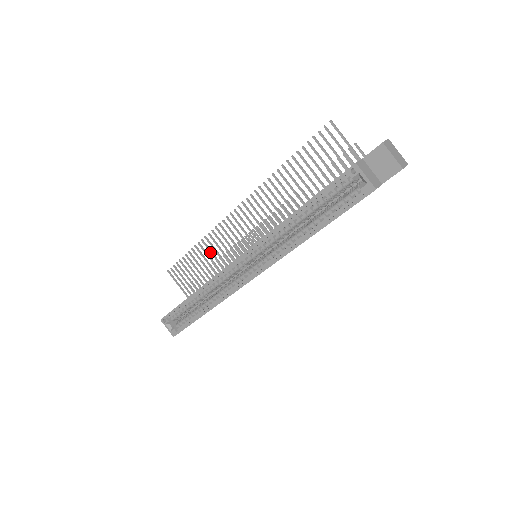
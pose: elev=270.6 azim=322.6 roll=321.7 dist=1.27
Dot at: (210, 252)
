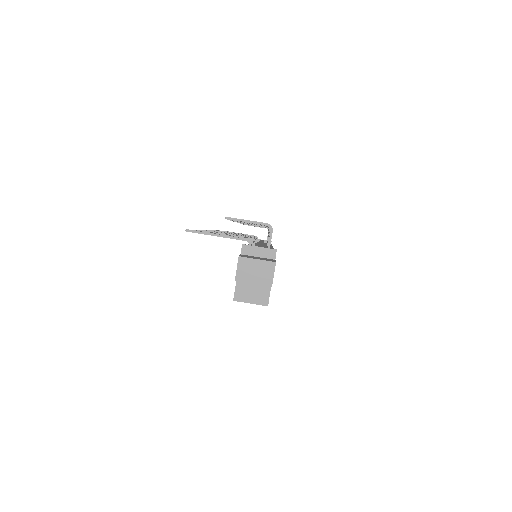
Dot at: occluded
